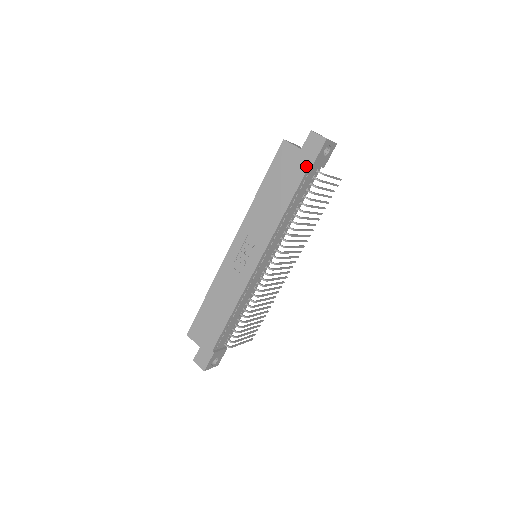
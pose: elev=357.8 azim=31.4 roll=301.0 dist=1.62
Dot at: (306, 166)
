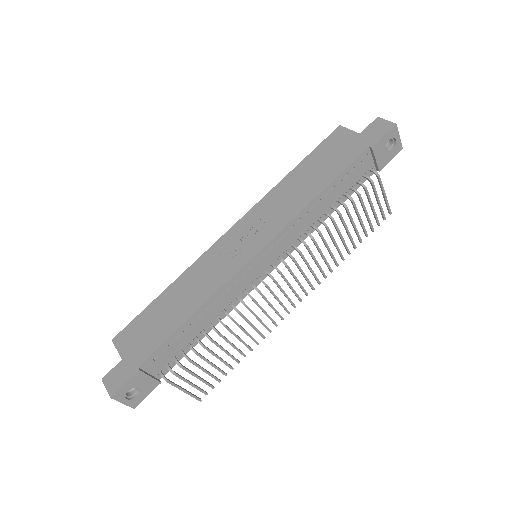
Dot at: (362, 149)
